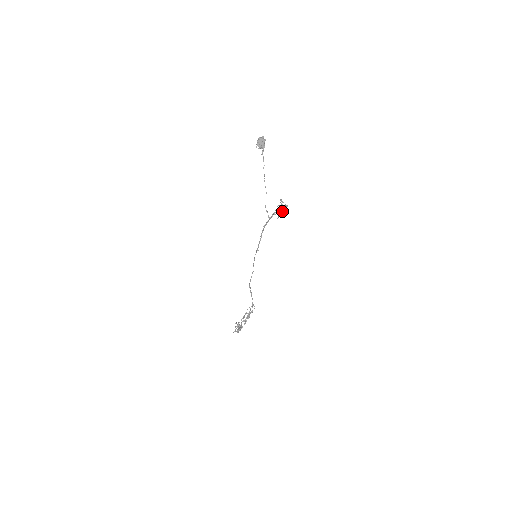
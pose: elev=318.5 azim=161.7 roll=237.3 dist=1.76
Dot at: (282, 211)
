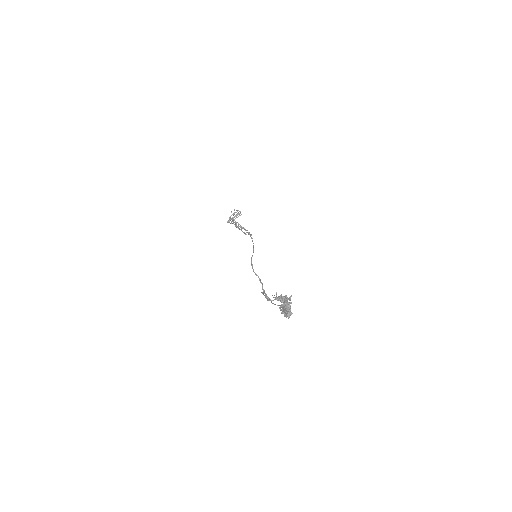
Dot at: (282, 300)
